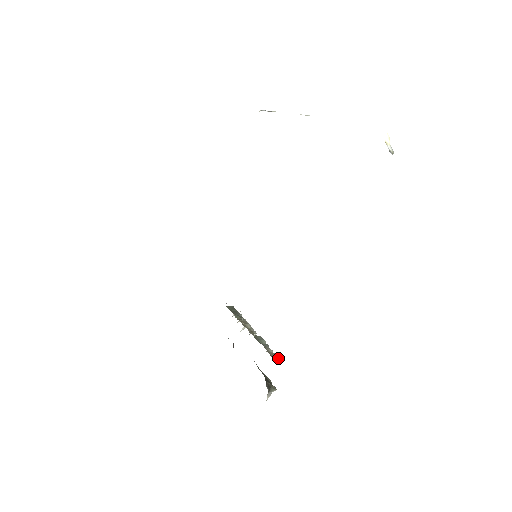
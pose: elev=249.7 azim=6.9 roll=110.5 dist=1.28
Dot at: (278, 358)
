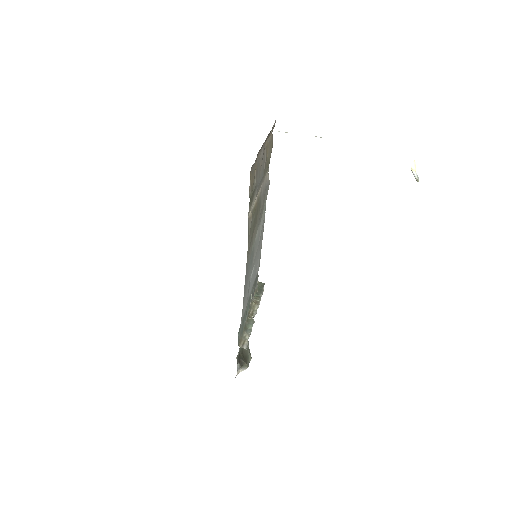
Dot at: (245, 345)
